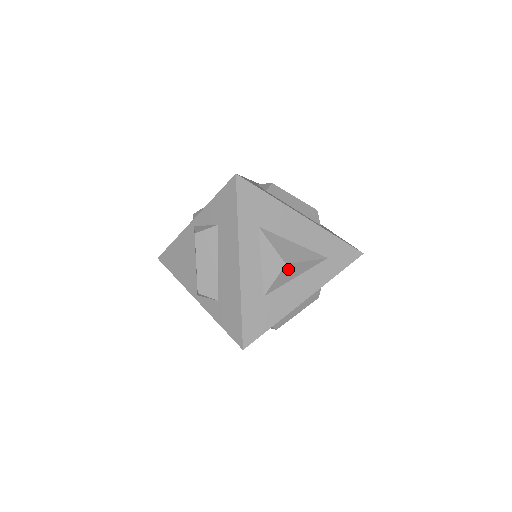
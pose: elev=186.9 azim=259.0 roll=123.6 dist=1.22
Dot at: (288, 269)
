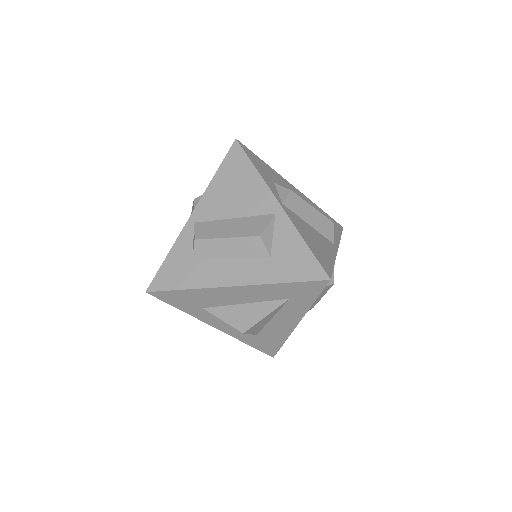
Dot at: (252, 329)
